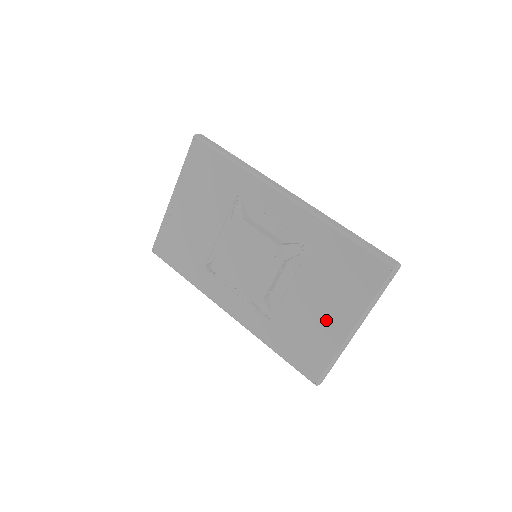
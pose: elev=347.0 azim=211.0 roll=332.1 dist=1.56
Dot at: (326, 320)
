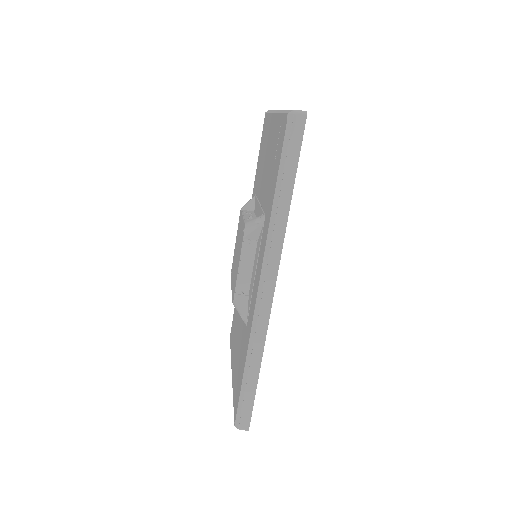
Dot at: (270, 146)
